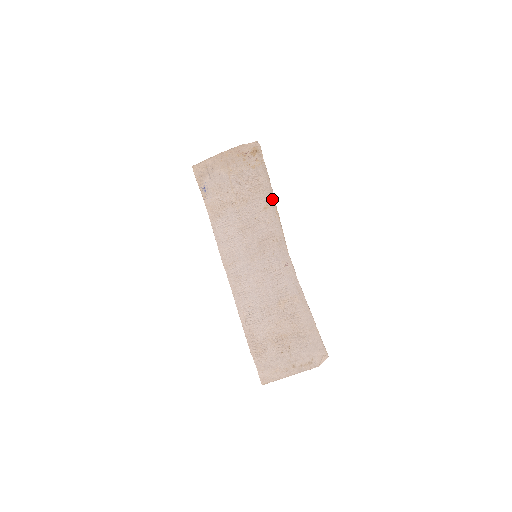
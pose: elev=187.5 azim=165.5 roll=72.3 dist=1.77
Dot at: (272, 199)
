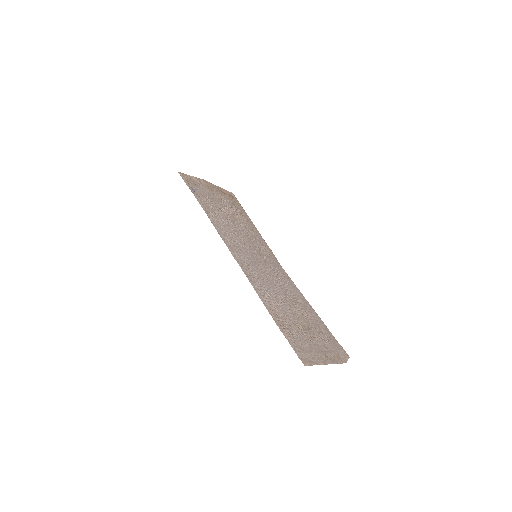
Dot at: (256, 229)
